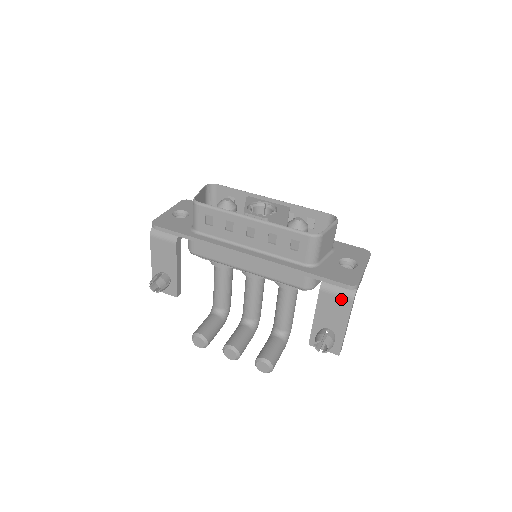
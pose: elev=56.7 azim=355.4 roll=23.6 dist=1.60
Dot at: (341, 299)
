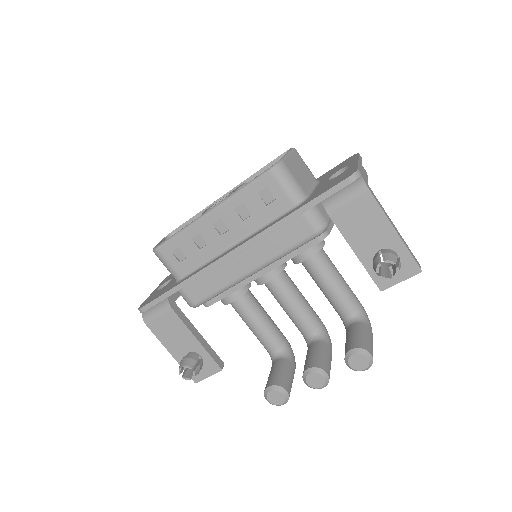
Dot at: (357, 201)
